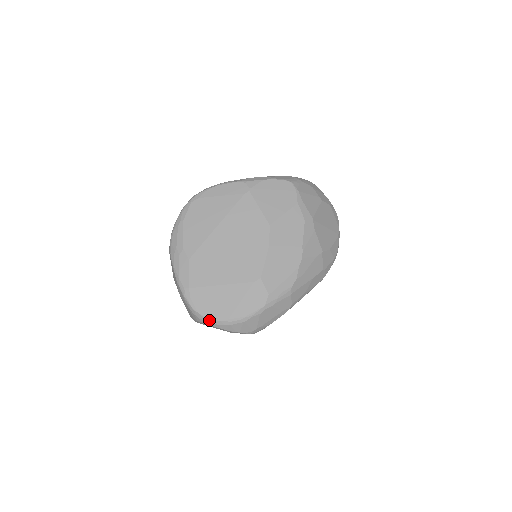
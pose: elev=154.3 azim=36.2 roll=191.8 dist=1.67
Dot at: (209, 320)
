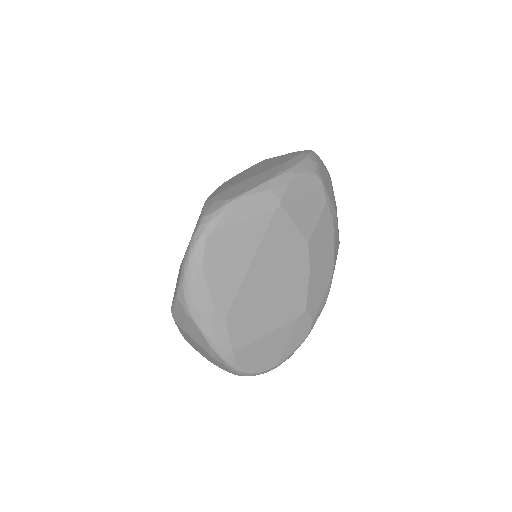
Dot at: (257, 374)
